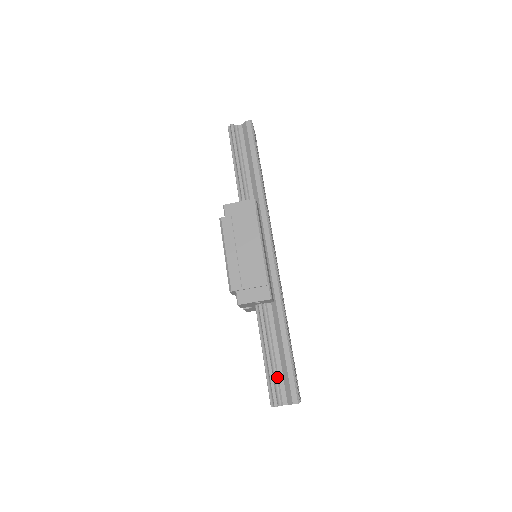
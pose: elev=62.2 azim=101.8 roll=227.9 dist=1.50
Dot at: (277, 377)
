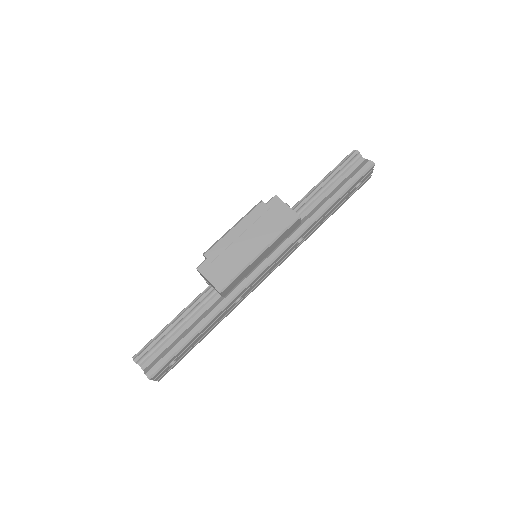
Dot at: (161, 345)
